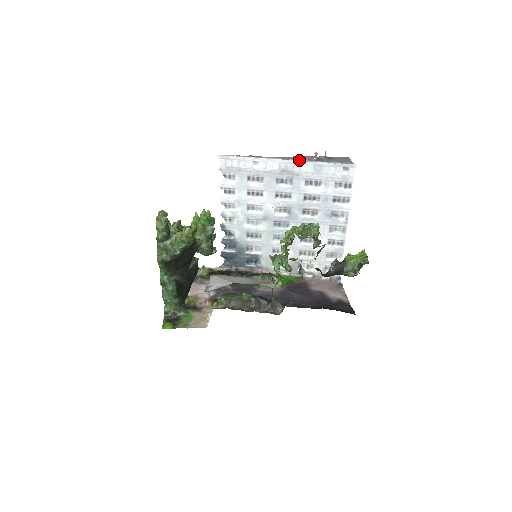
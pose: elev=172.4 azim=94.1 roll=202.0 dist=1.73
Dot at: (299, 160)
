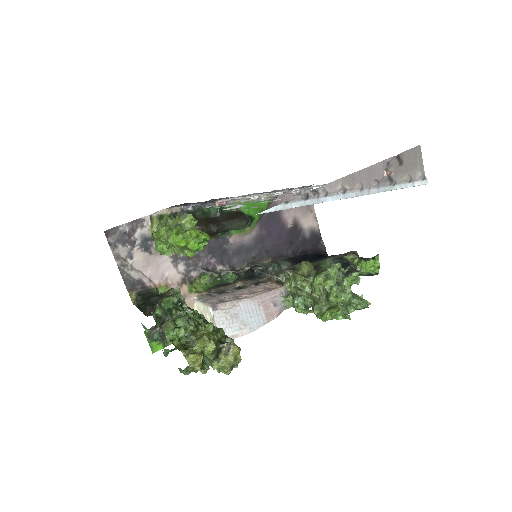
Dot at: (369, 193)
